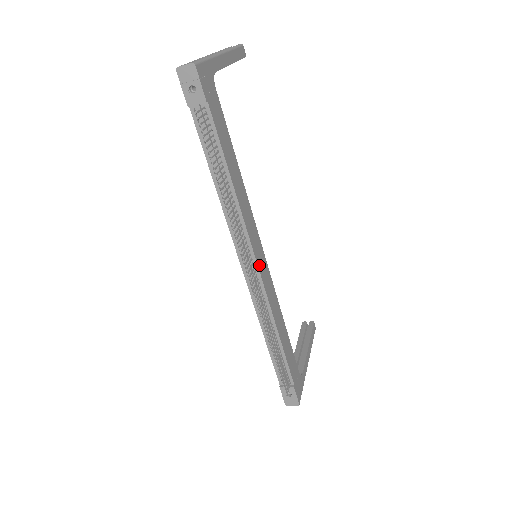
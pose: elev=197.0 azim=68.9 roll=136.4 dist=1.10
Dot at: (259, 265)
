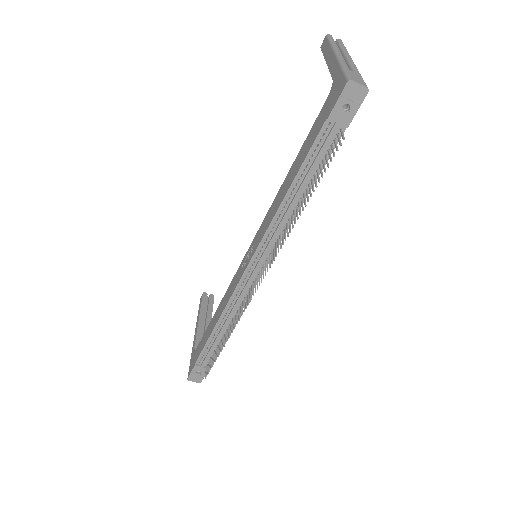
Dot at: occluded
